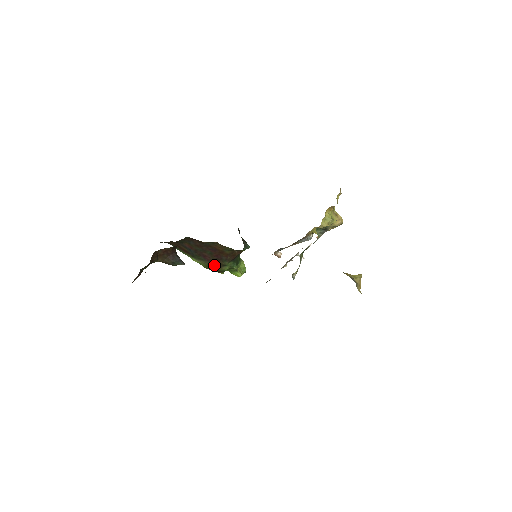
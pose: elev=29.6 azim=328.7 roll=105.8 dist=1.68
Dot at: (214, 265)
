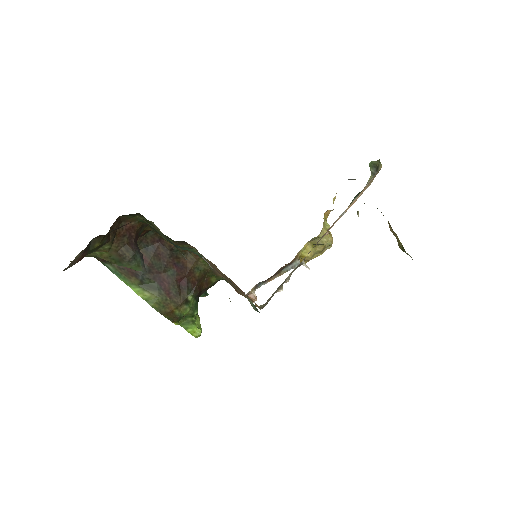
Dot at: (171, 300)
